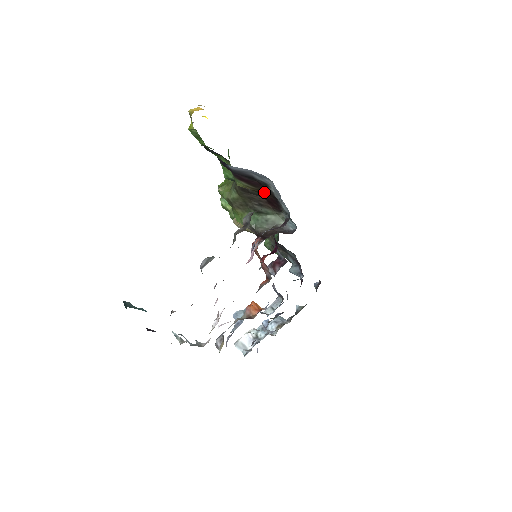
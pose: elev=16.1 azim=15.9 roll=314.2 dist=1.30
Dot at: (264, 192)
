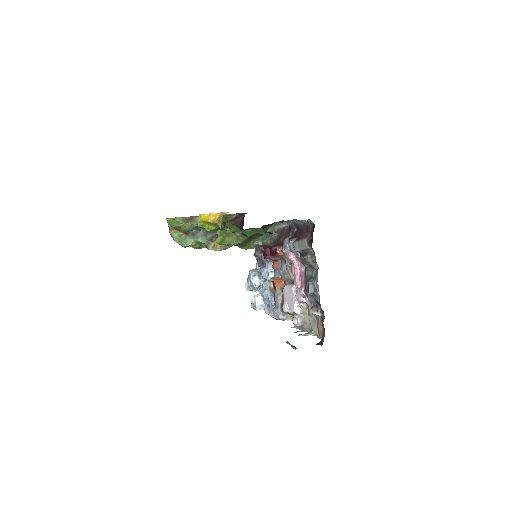
Dot at: occluded
